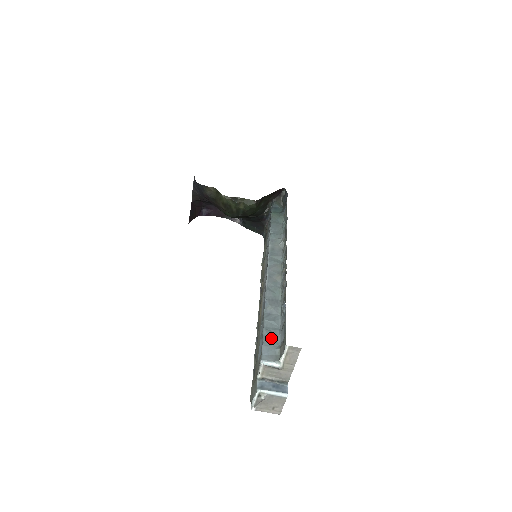
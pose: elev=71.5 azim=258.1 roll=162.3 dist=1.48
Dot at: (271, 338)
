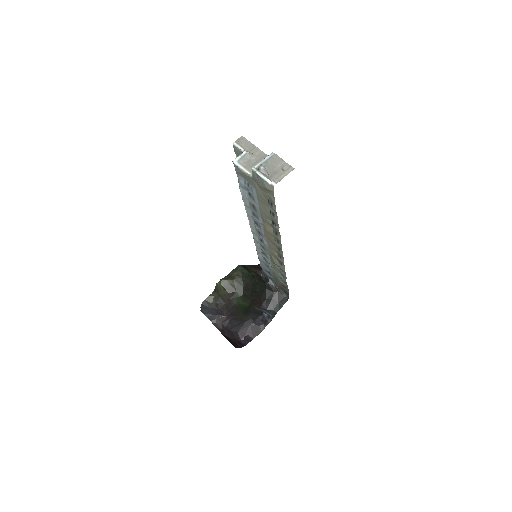
Dot at: occluded
